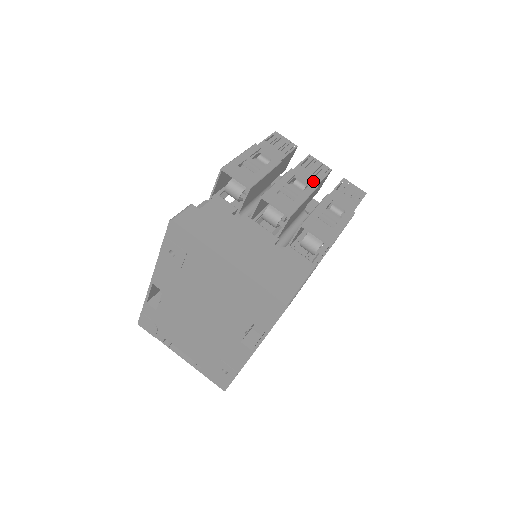
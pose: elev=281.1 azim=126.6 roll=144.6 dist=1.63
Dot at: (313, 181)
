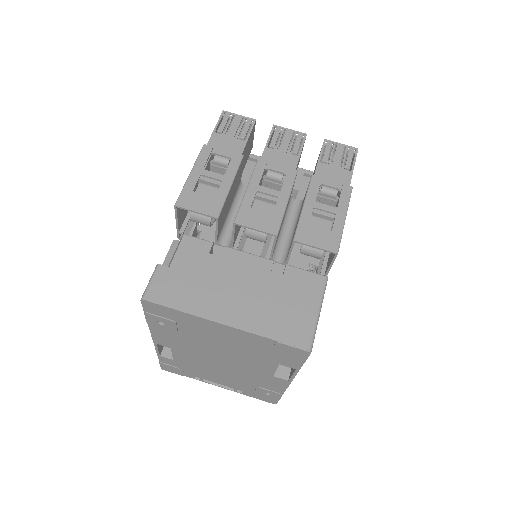
Dot at: (289, 164)
